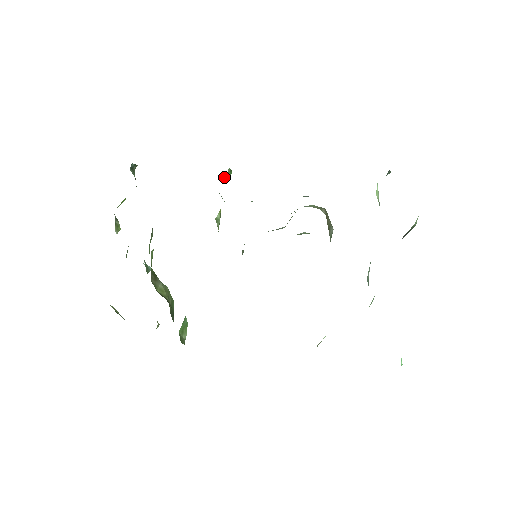
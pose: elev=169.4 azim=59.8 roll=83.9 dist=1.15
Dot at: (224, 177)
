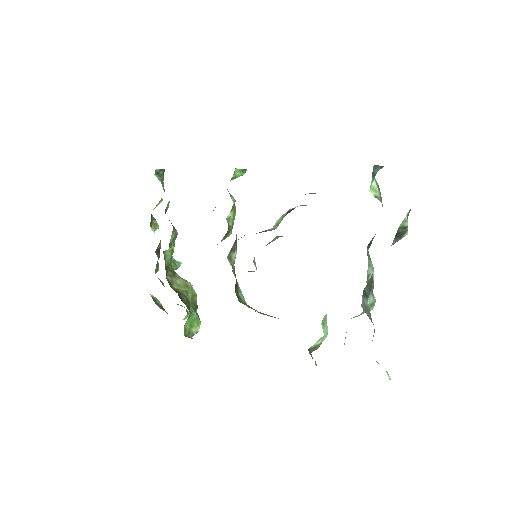
Dot at: (233, 177)
